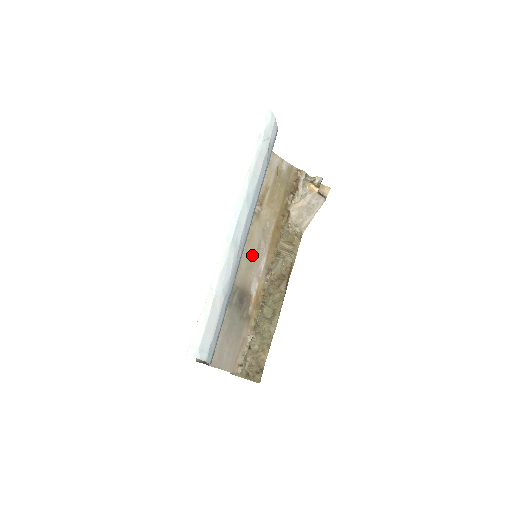
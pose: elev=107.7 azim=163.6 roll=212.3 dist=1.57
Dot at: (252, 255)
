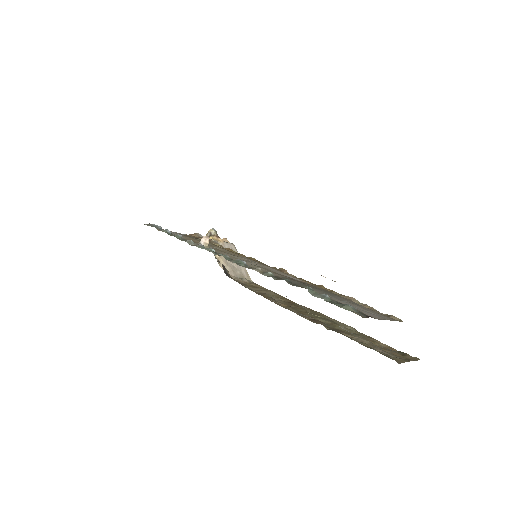
Dot at: (252, 263)
